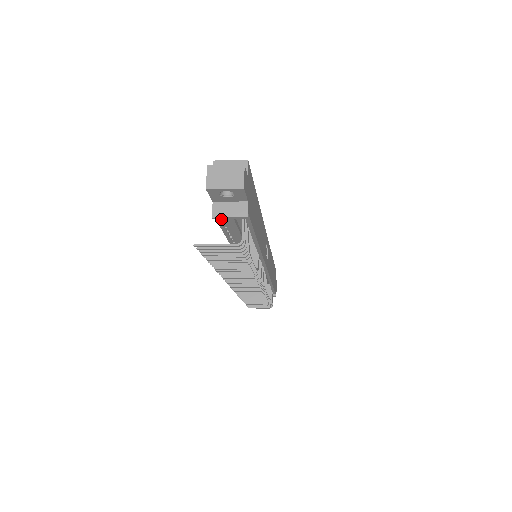
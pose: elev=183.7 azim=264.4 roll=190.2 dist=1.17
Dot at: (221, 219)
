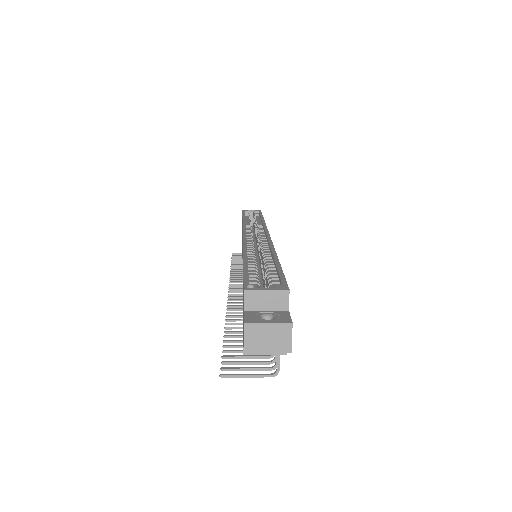
Dot at: occluded
